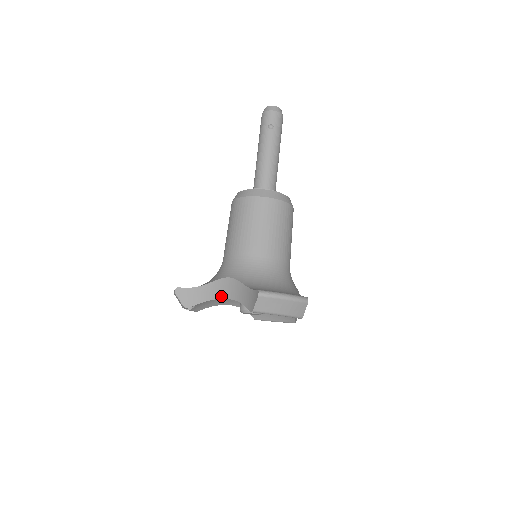
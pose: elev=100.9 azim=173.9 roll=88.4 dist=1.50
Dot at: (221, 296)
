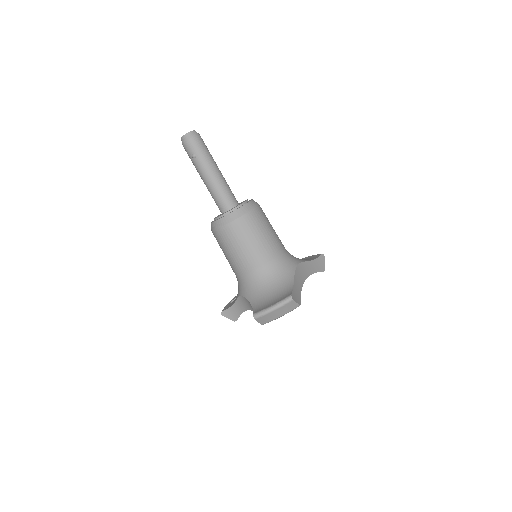
Dot at: (246, 309)
